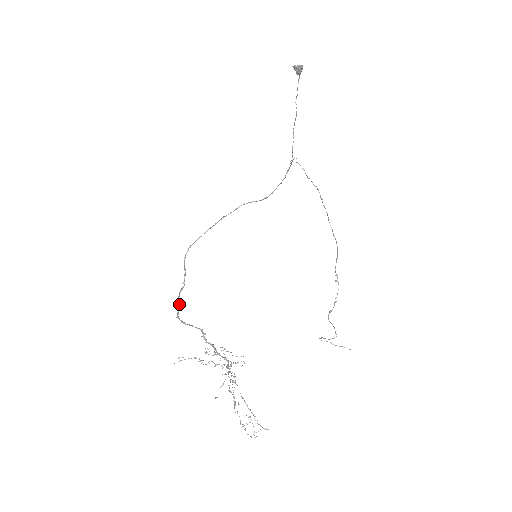
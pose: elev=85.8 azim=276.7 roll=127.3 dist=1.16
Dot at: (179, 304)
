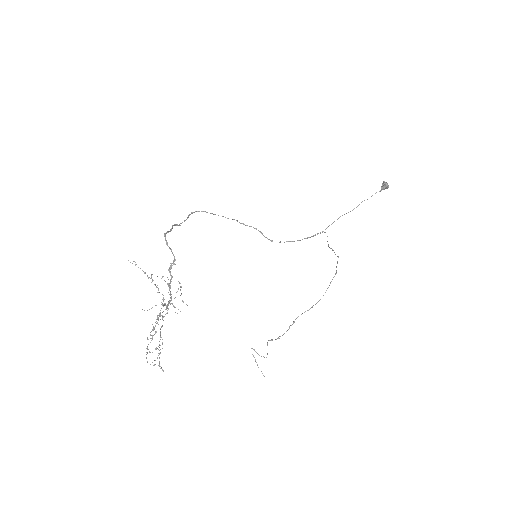
Dot at: (171, 229)
